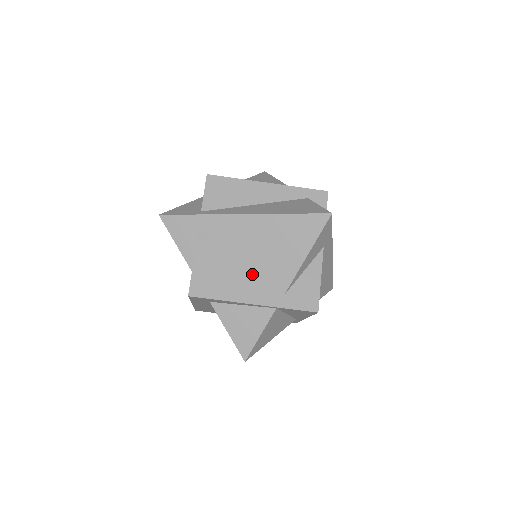
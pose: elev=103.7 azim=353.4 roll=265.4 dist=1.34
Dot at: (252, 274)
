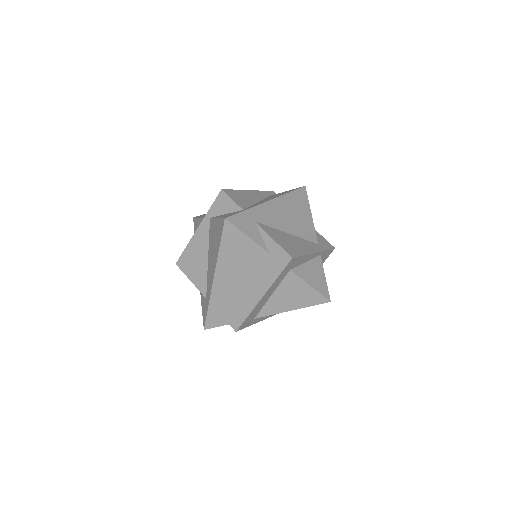
Dot at: (298, 238)
